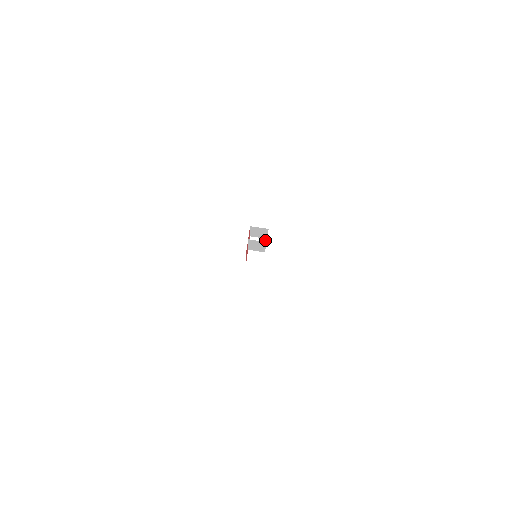
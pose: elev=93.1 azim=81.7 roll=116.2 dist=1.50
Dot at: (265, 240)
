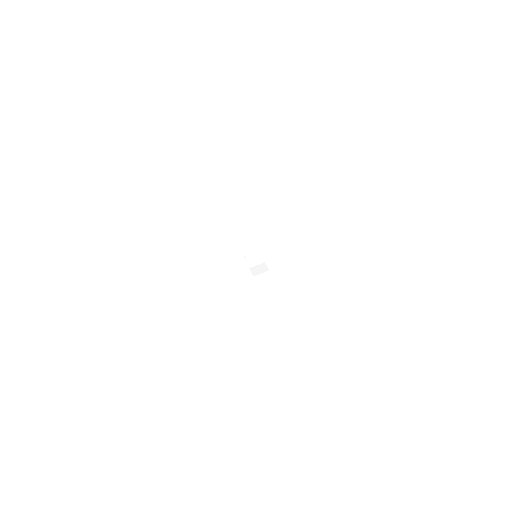
Dot at: occluded
